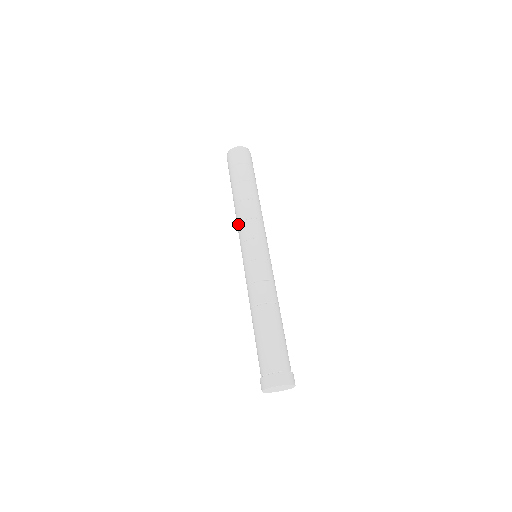
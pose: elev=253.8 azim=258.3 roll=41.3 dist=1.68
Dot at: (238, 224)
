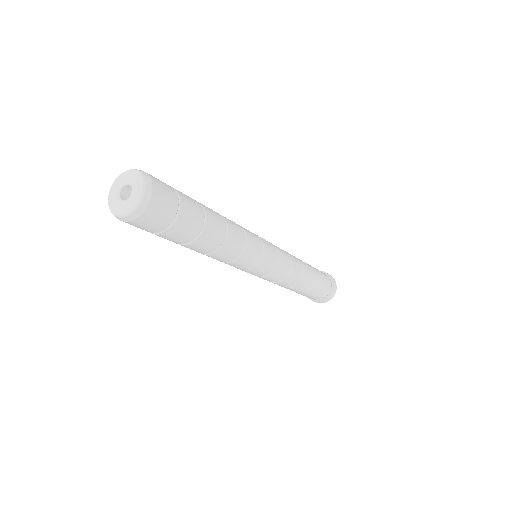
Dot at: occluded
